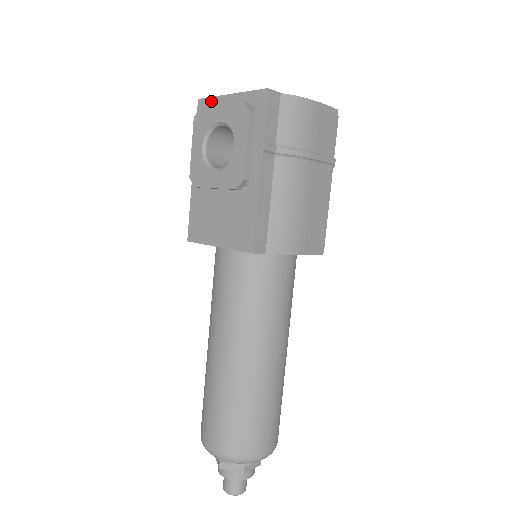
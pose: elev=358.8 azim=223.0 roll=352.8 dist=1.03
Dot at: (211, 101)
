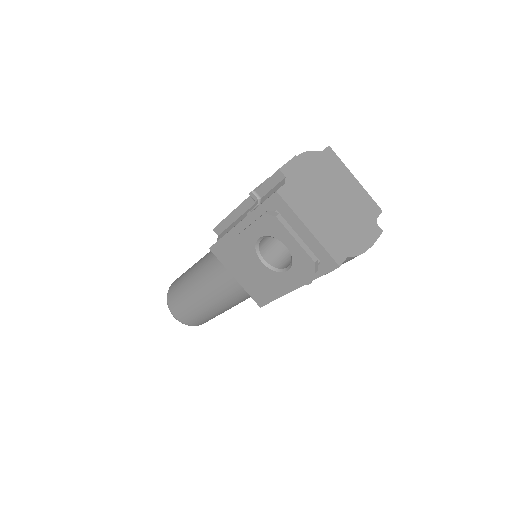
Dot at: (288, 210)
